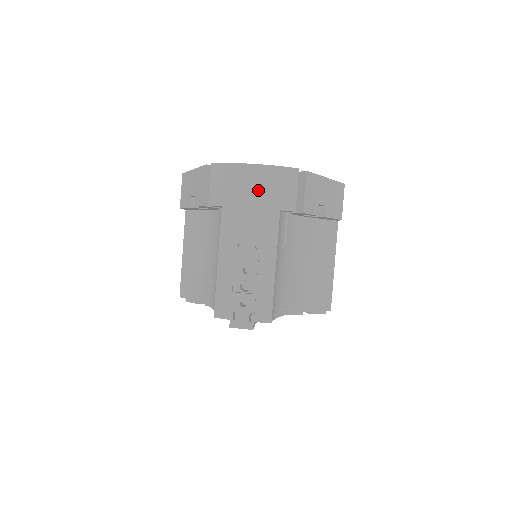
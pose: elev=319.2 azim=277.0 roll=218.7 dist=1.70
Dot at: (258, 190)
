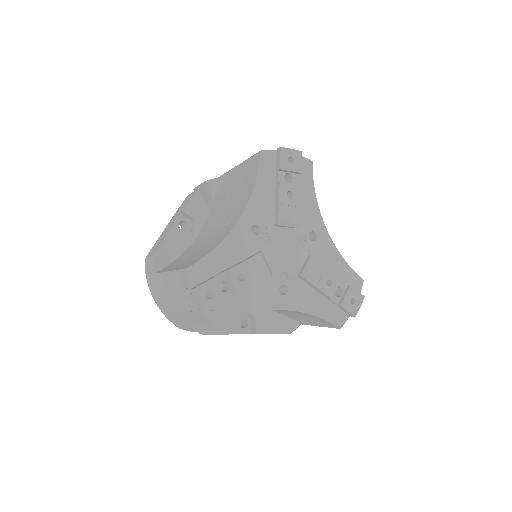
Dot at: occluded
